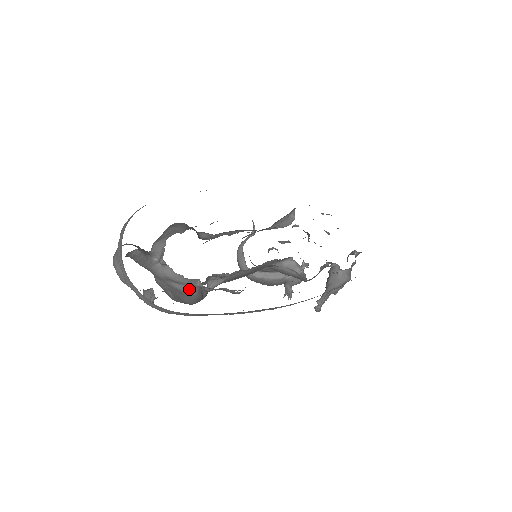
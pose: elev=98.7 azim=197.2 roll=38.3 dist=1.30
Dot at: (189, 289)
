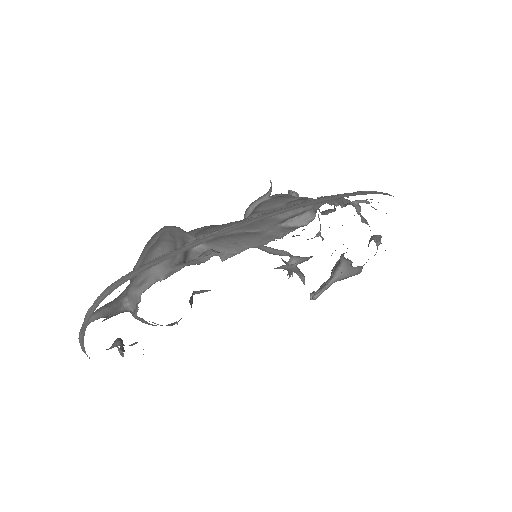
Dot at: occluded
